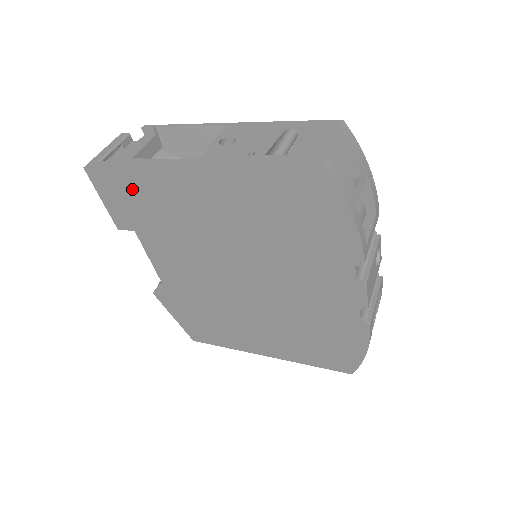
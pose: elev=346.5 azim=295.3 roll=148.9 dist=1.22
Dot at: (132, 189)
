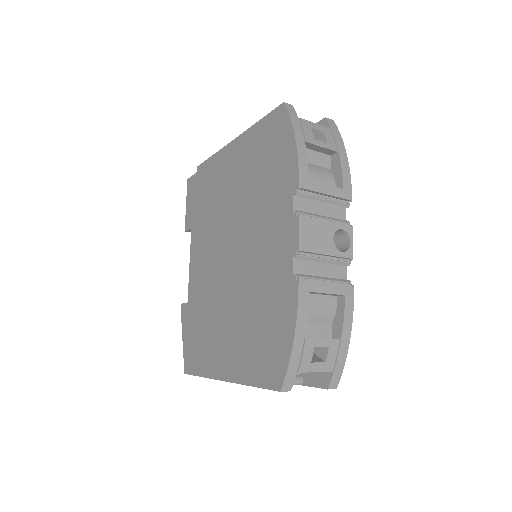
Dot at: (201, 185)
